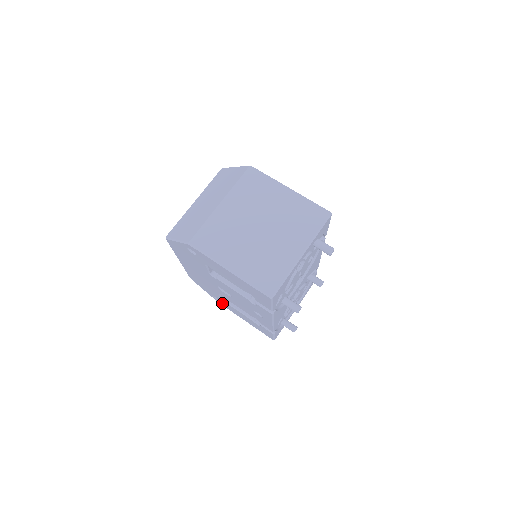
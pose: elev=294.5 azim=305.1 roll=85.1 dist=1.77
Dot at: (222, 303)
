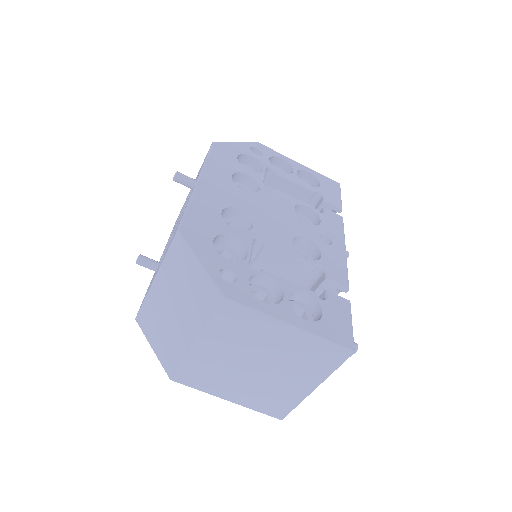
Dot at: occluded
